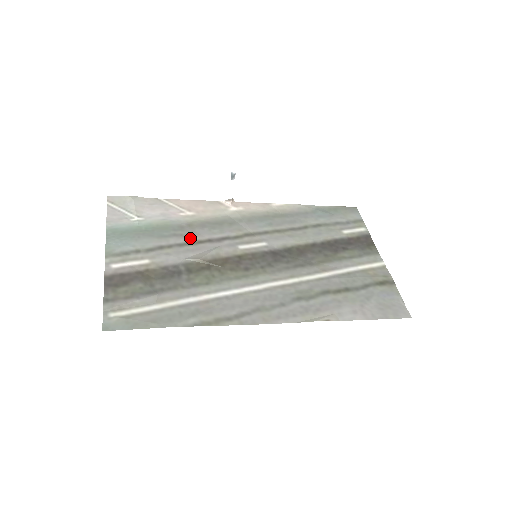
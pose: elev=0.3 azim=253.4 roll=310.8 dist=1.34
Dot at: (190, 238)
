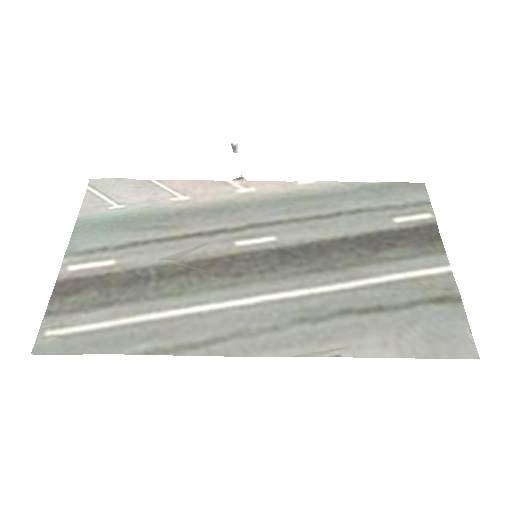
Dot at: (174, 231)
